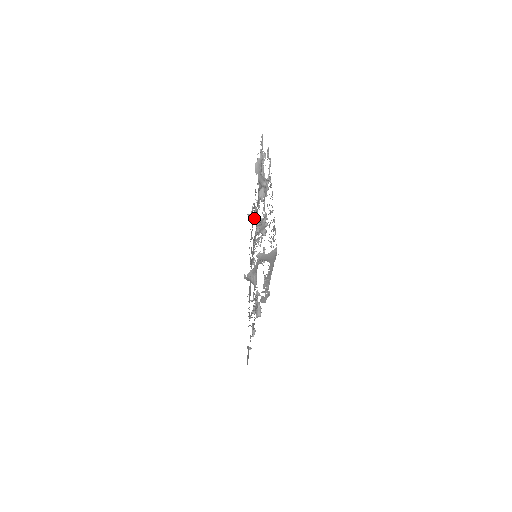
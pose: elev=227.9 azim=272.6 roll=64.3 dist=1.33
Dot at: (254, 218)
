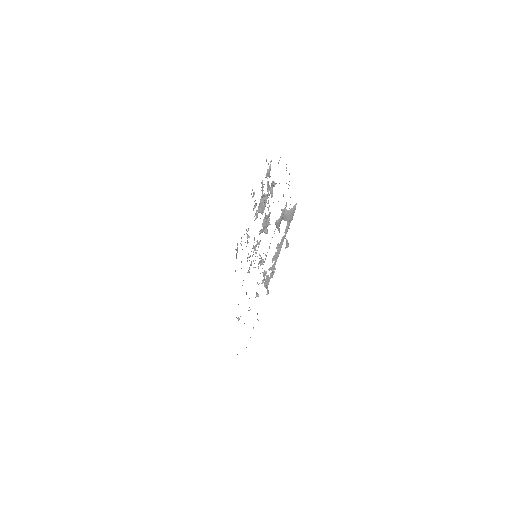
Dot at: occluded
